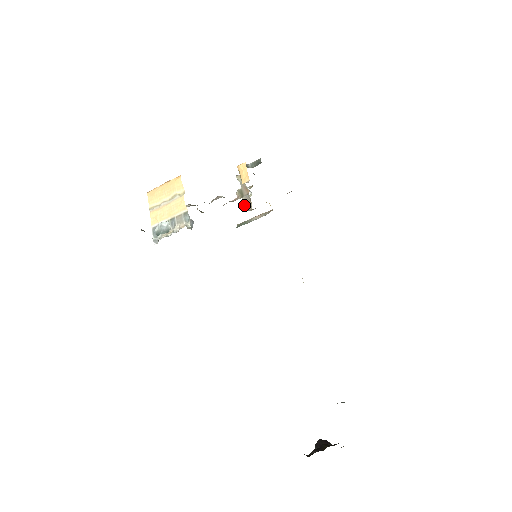
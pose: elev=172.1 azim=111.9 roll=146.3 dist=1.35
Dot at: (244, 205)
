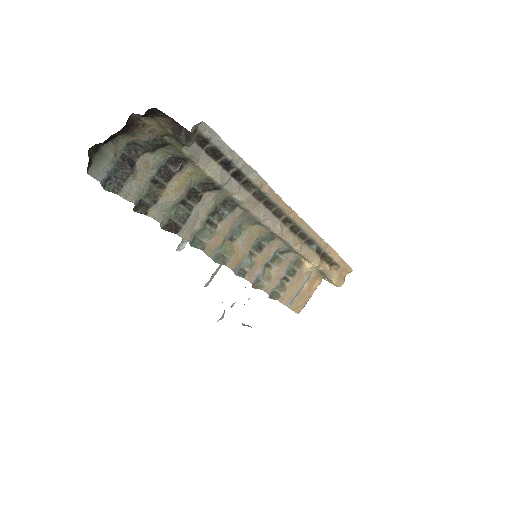
Dot at: occluded
